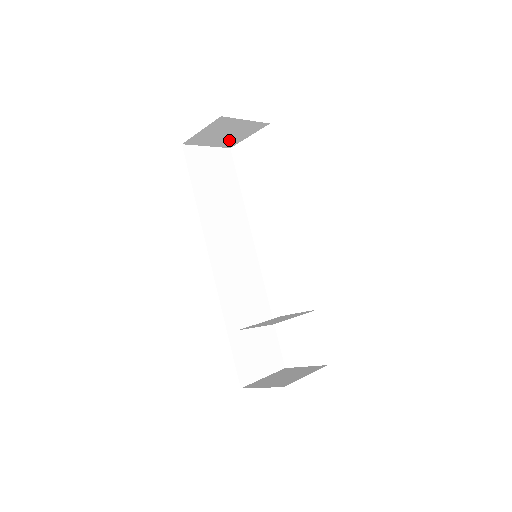
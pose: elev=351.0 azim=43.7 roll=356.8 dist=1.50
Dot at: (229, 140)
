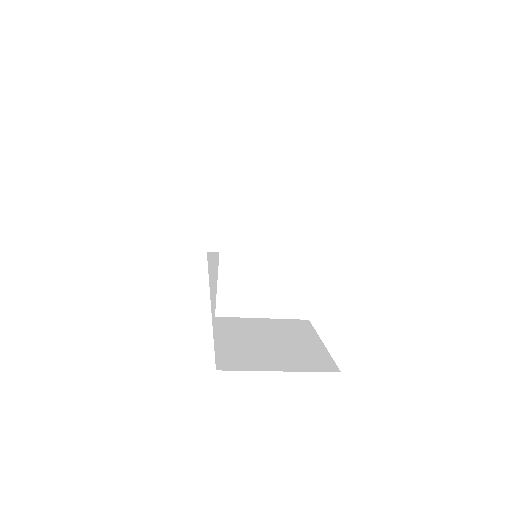
Dot at: (255, 238)
